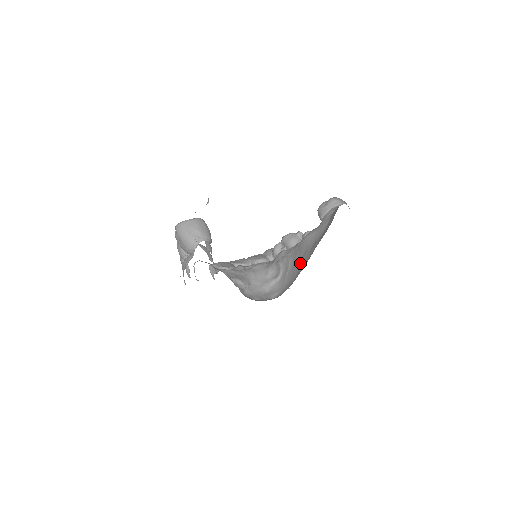
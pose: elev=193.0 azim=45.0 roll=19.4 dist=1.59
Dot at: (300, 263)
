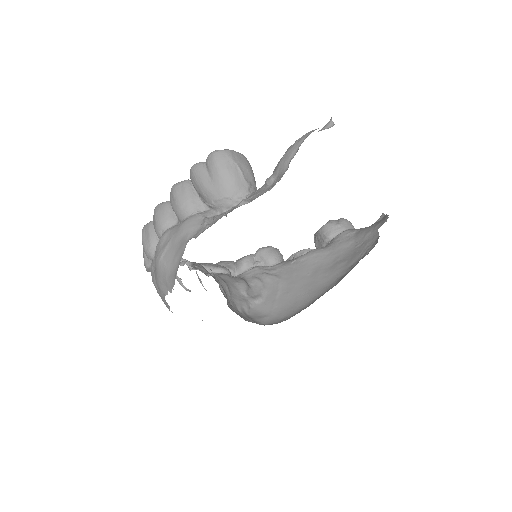
Dot at: (308, 284)
